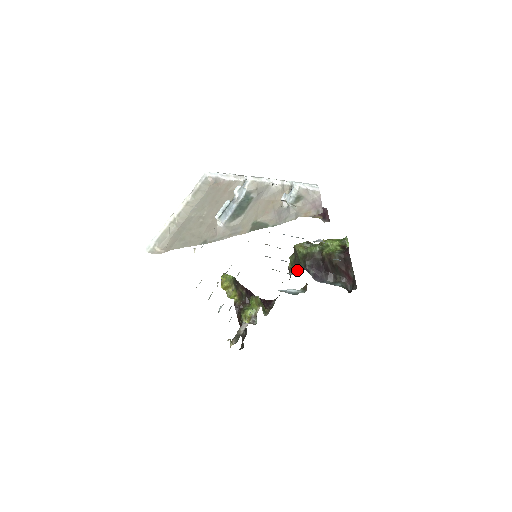
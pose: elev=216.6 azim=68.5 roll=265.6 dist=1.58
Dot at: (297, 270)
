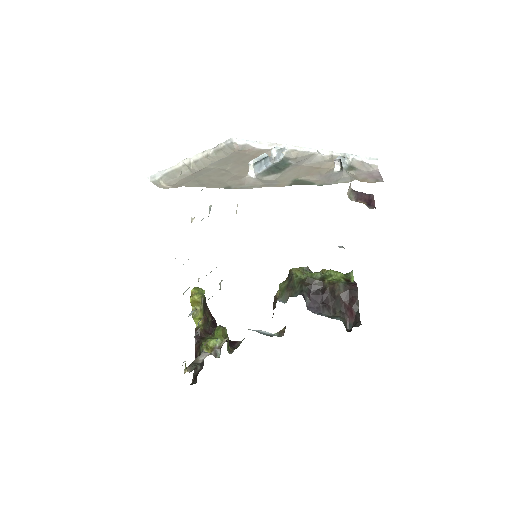
Dot at: (289, 296)
